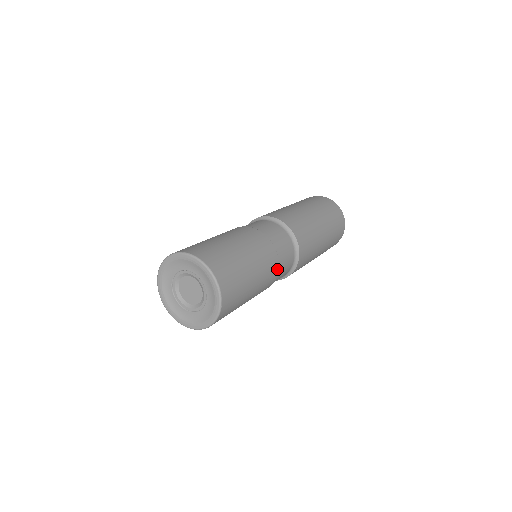
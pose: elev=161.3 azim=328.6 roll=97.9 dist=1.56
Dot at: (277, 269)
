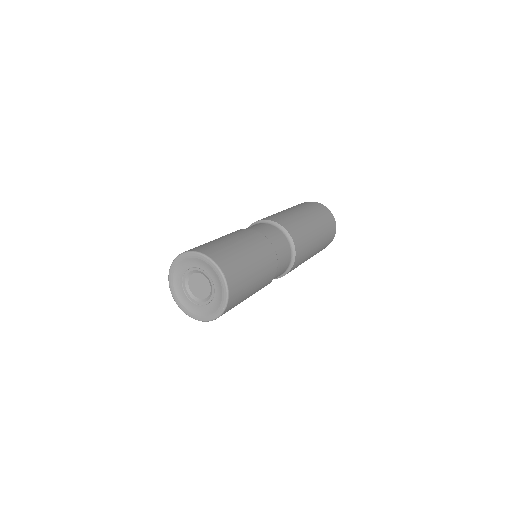
Dot at: occluded
